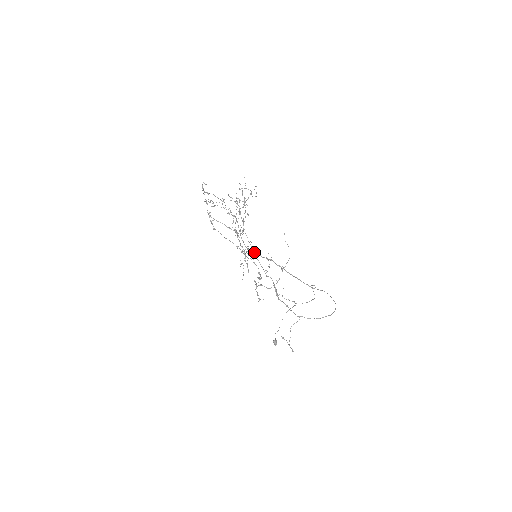
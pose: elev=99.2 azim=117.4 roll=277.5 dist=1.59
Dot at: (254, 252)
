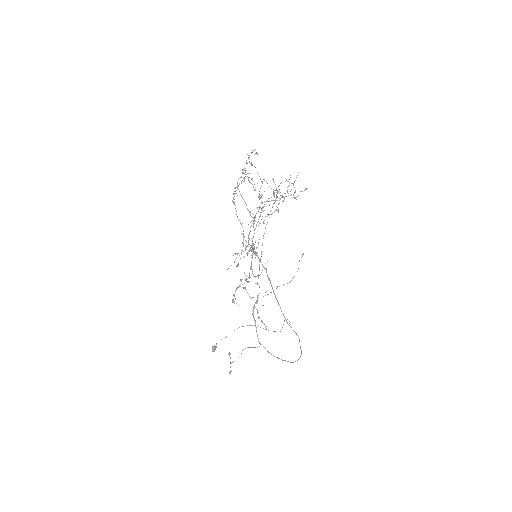
Dot at: (261, 251)
